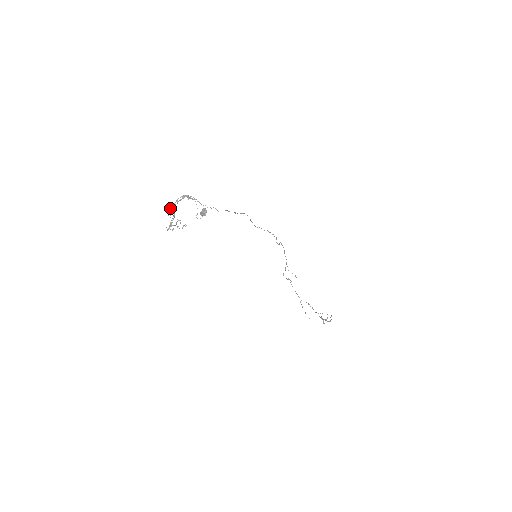
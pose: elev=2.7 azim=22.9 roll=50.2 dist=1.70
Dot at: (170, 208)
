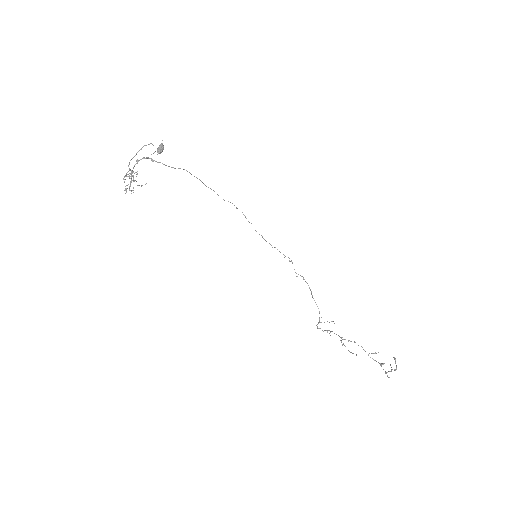
Dot at: (133, 179)
